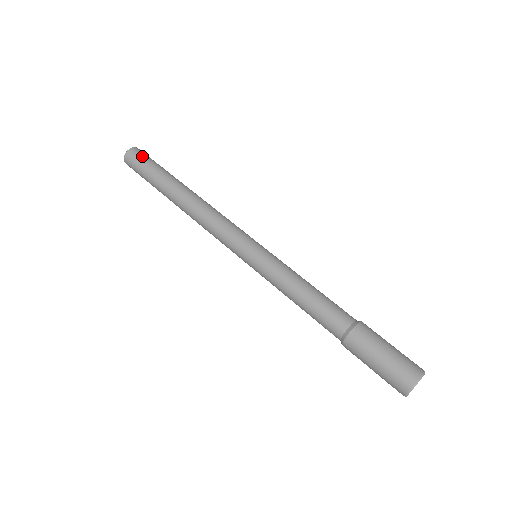
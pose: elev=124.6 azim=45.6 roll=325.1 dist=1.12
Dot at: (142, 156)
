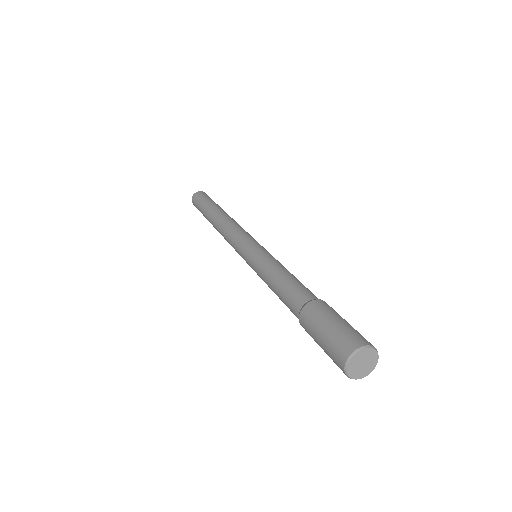
Dot at: (208, 196)
